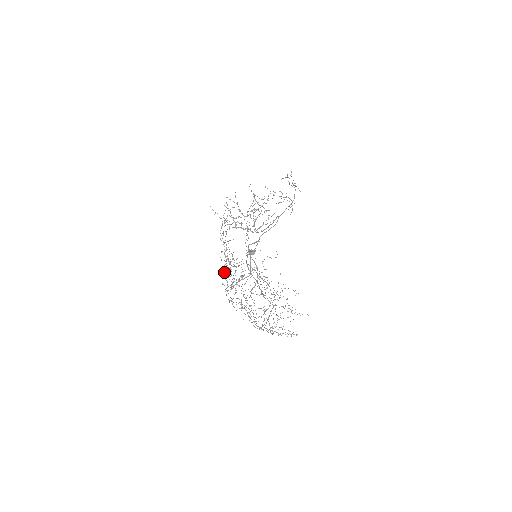
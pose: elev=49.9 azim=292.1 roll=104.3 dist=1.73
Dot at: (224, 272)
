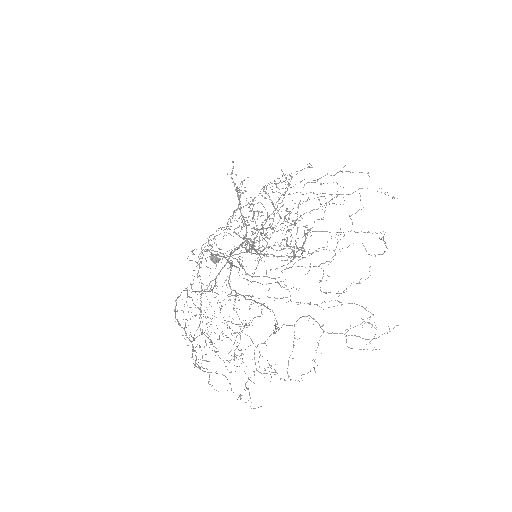
Dot at: occluded
